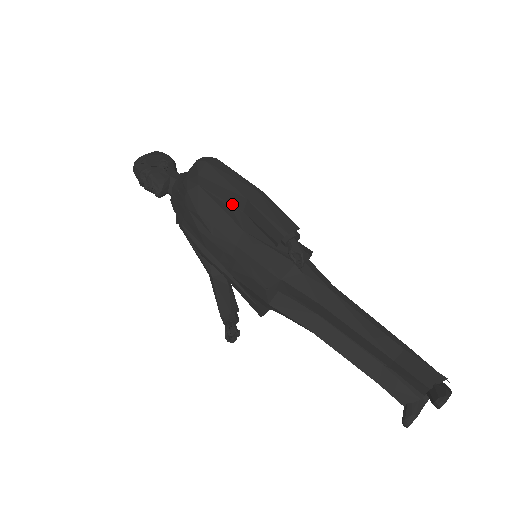
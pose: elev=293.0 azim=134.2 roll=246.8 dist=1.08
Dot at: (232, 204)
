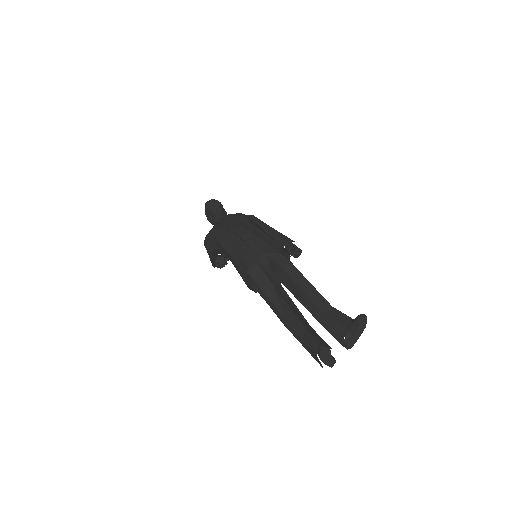
Dot at: (265, 229)
